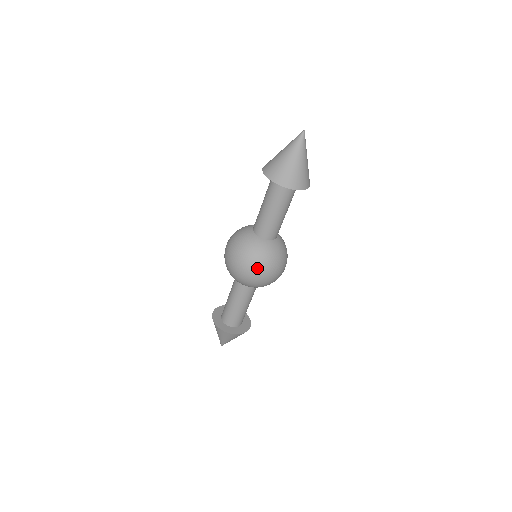
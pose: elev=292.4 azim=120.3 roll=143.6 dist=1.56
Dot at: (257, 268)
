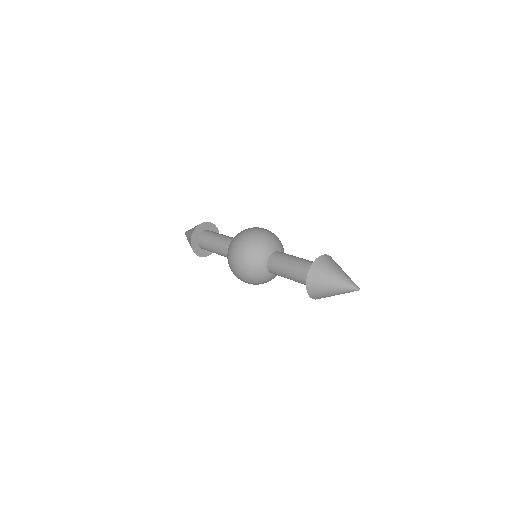
Dot at: (245, 279)
